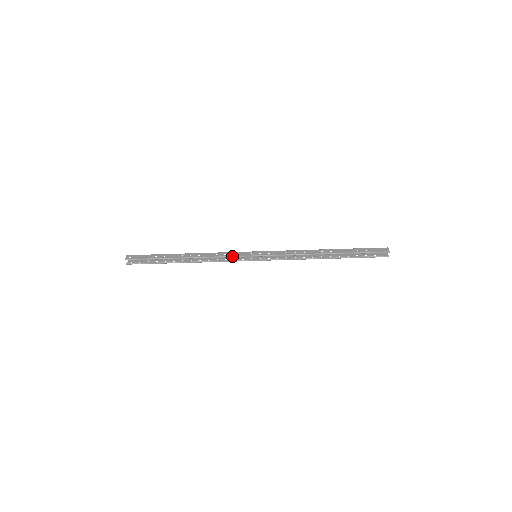
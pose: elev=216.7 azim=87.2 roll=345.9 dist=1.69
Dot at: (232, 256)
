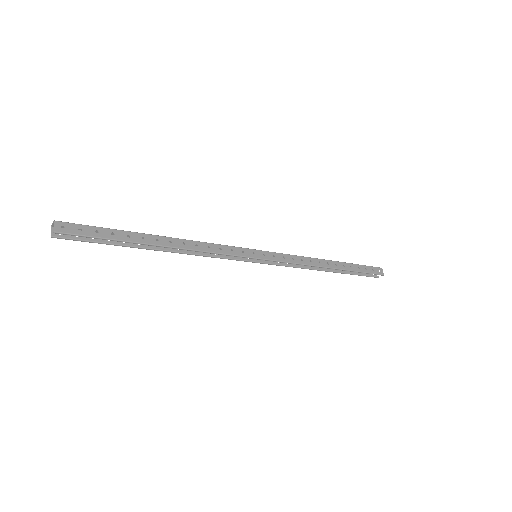
Dot at: (231, 255)
